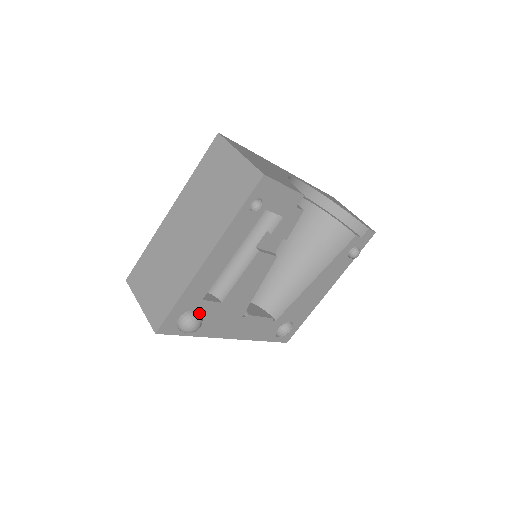
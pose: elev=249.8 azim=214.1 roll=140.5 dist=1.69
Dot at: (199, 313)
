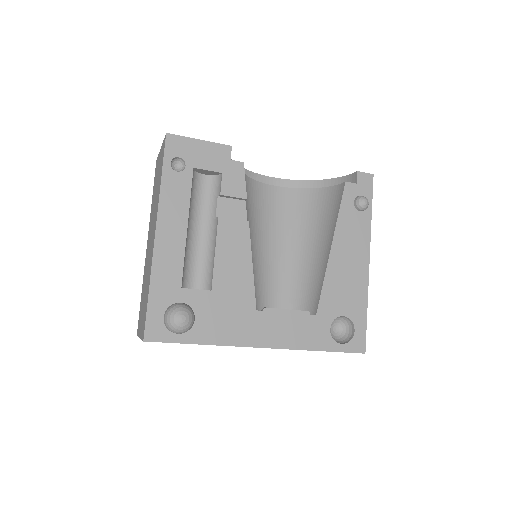
Dot at: (184, 304)
